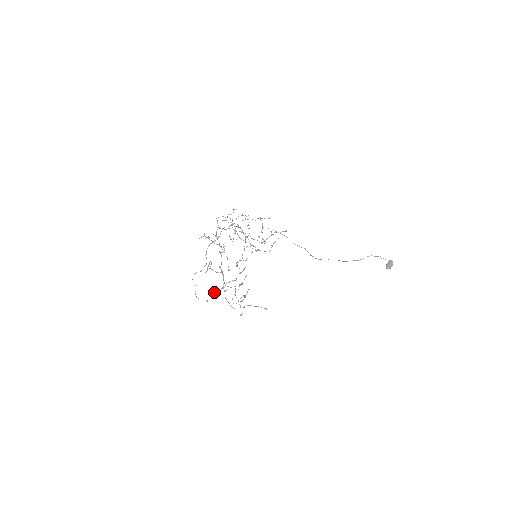
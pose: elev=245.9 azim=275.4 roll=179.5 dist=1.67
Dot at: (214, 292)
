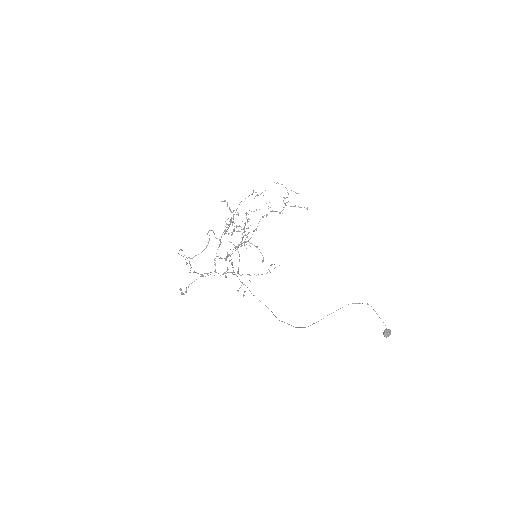
Dot at: (183, 293)
